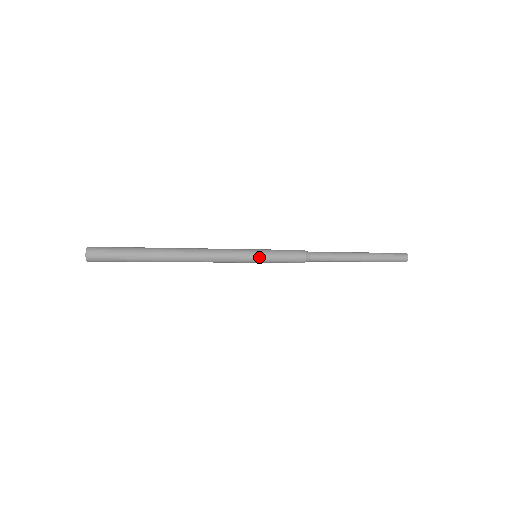
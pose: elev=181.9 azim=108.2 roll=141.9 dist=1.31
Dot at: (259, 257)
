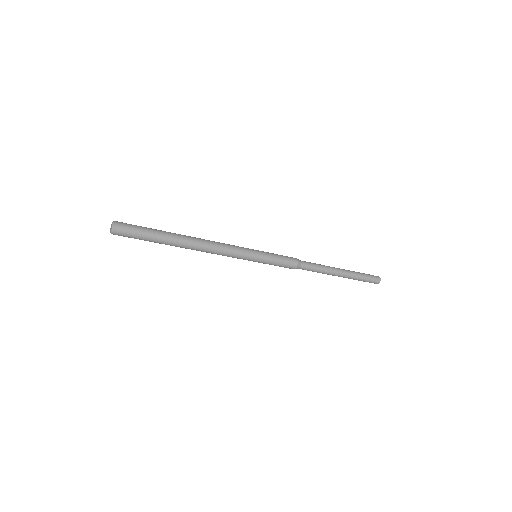
Dot at: (259, 254)
